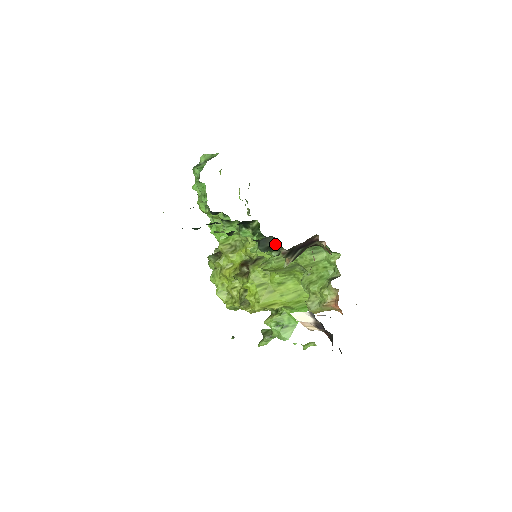
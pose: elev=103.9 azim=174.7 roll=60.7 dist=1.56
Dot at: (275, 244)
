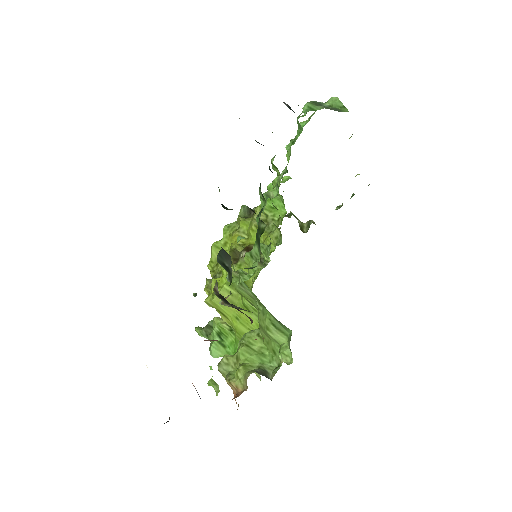
Dot at: (231, 270)
